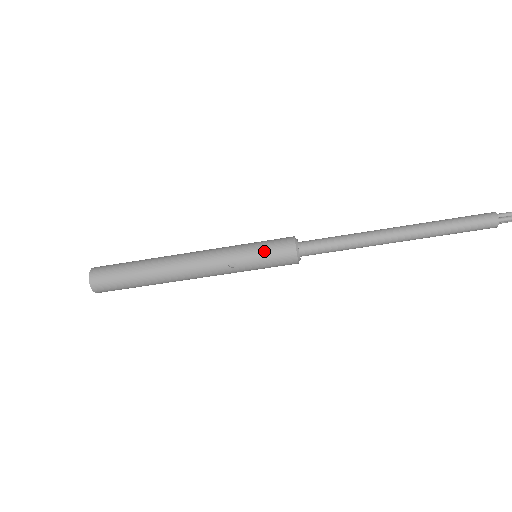
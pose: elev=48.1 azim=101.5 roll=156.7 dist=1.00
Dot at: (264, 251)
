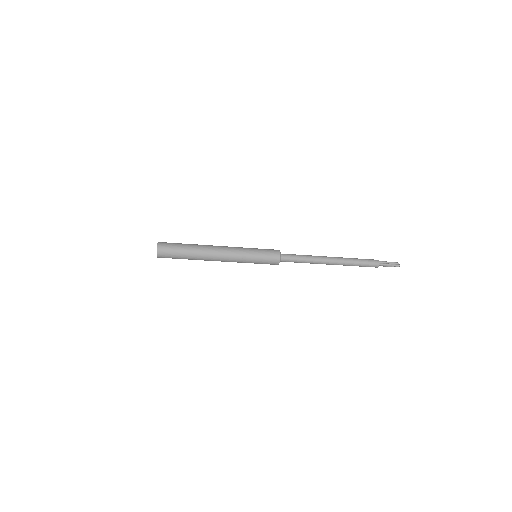
Dot at: (263, 254)
